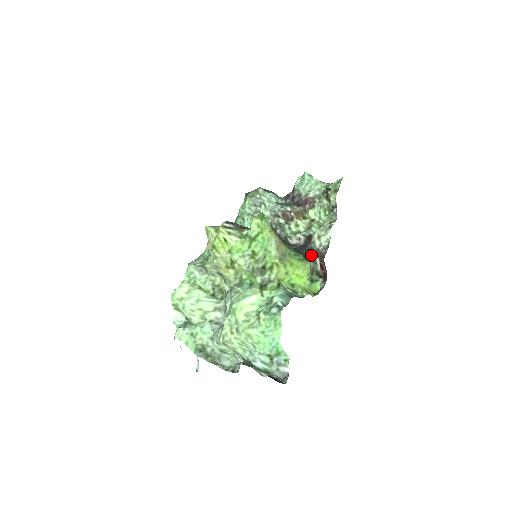
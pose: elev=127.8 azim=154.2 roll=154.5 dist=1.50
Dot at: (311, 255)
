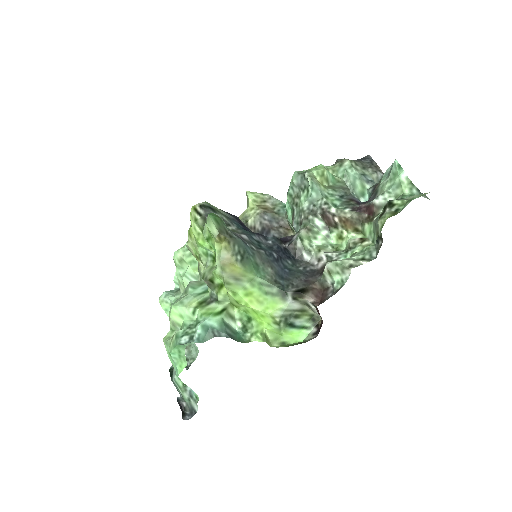
Dot at: (296, 293)
